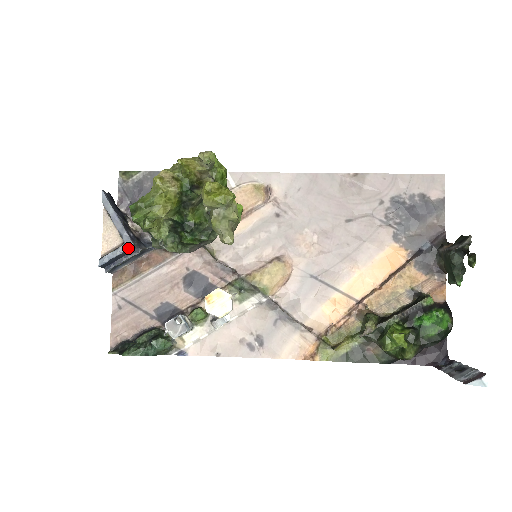
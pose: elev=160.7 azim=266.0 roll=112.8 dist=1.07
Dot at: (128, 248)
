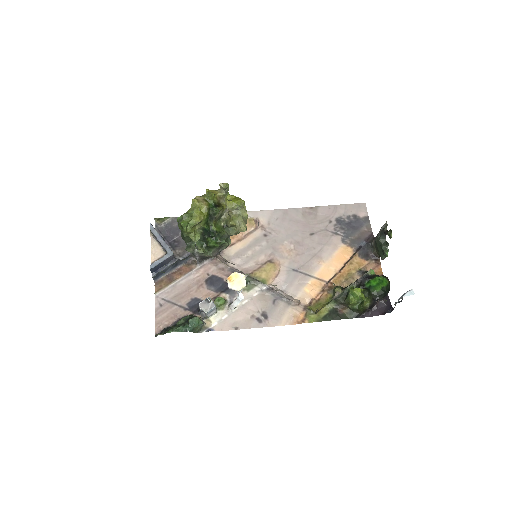
Dot at: (170, 256)
